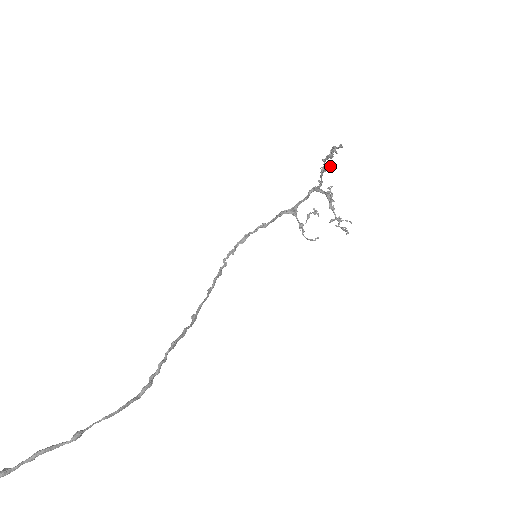
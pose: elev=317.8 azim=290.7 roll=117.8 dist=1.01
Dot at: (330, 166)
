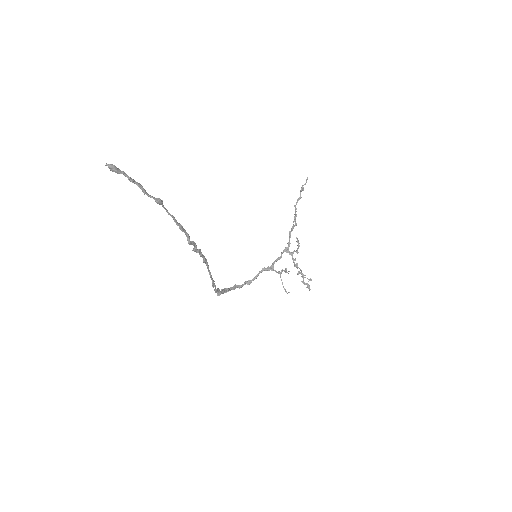
Dot at: (296, 225)
